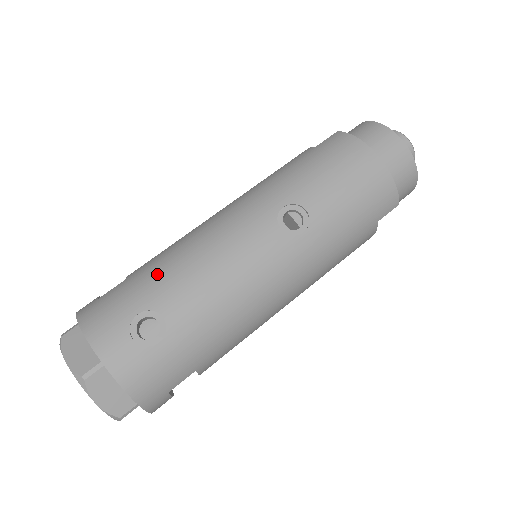
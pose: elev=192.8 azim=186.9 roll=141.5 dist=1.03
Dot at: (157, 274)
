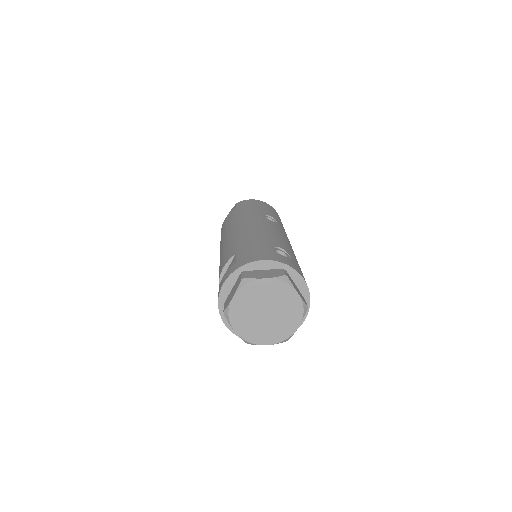
Dot at: (254, 240)
